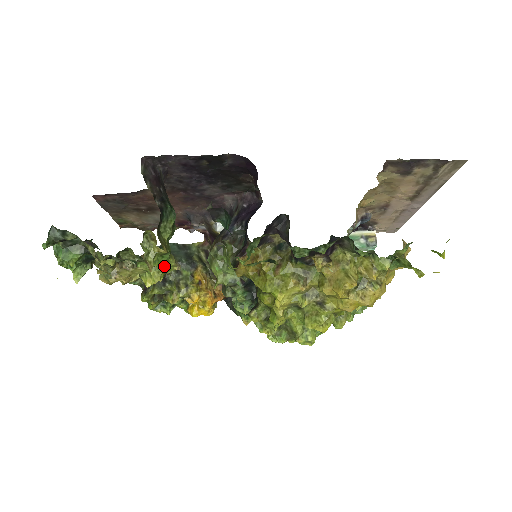
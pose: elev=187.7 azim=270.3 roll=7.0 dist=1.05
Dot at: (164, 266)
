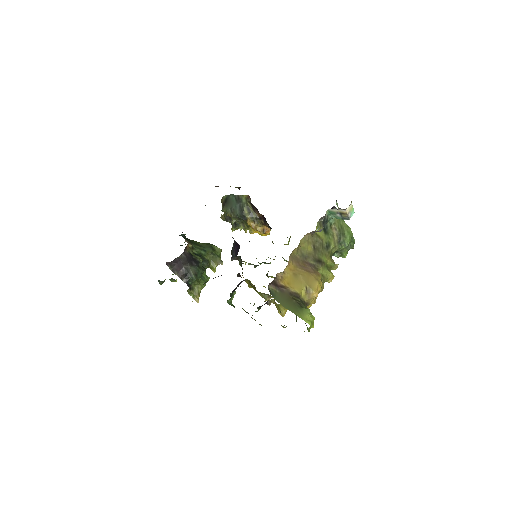
Dot at: (213, 268)
